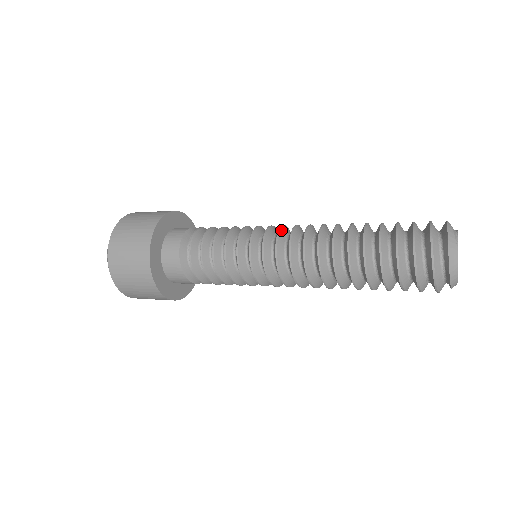
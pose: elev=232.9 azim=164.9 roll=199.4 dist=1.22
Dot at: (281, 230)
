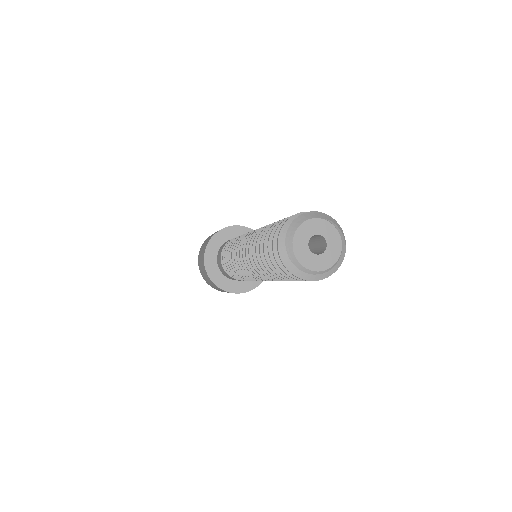
Dot at: occluded
